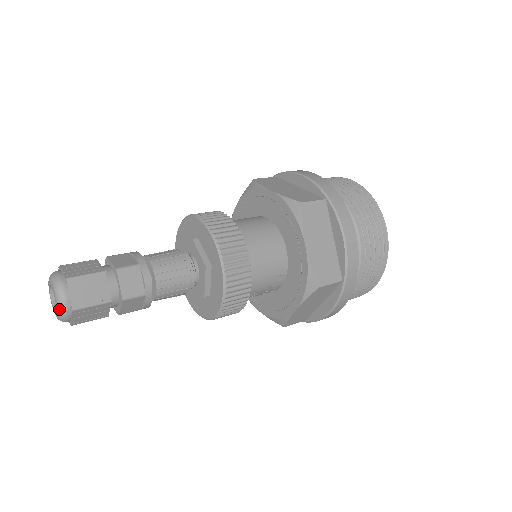
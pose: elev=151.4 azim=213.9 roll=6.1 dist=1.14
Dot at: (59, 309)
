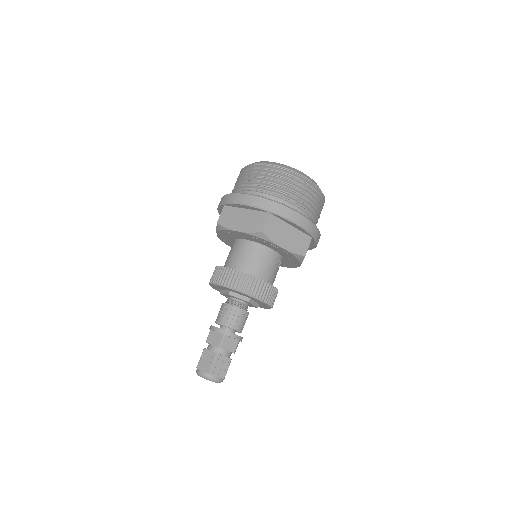
Dot at: occluded
